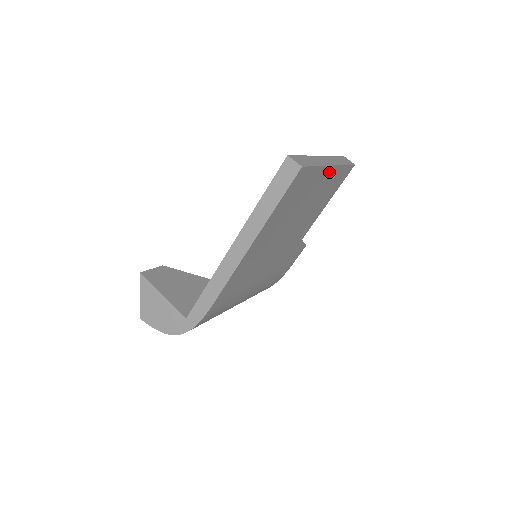
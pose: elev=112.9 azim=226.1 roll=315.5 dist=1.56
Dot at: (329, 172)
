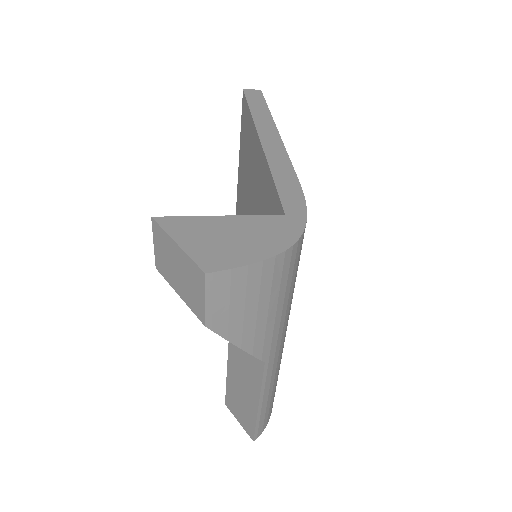
Dot at: occluded
